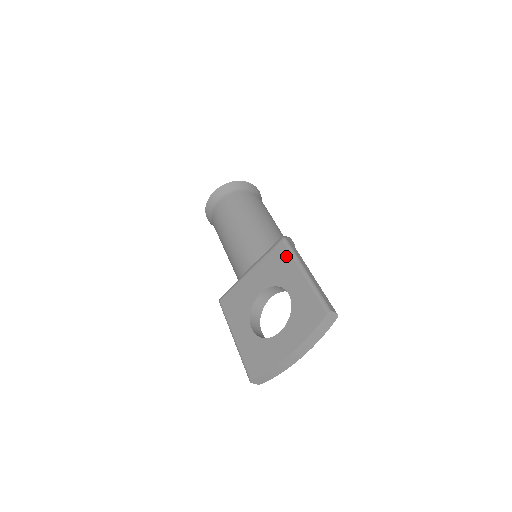
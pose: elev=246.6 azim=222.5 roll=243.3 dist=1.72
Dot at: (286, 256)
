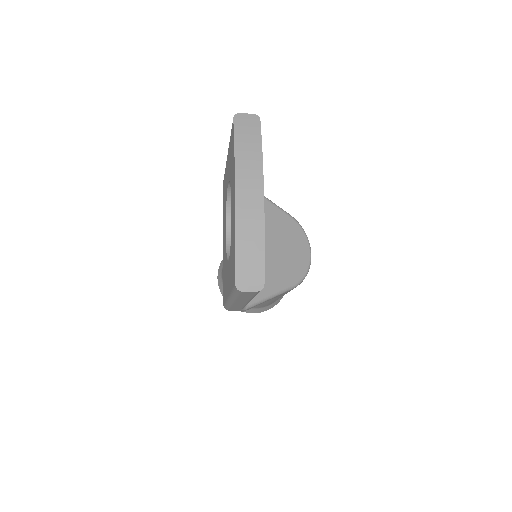
Dot at: (224, 181)
